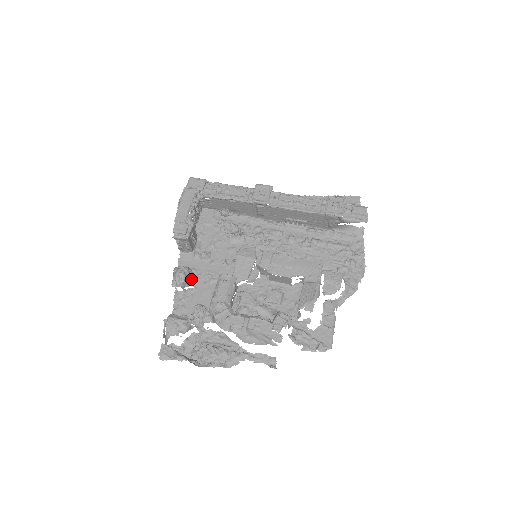
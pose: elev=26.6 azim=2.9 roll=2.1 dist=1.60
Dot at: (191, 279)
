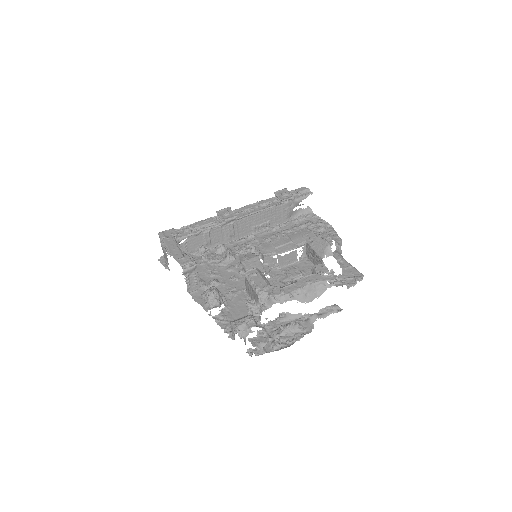
Dot at: occluded
